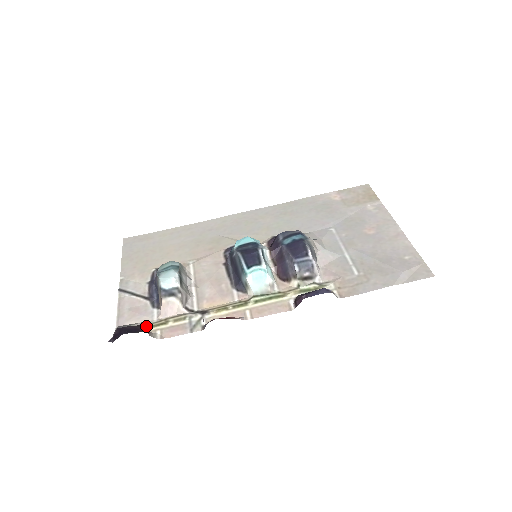
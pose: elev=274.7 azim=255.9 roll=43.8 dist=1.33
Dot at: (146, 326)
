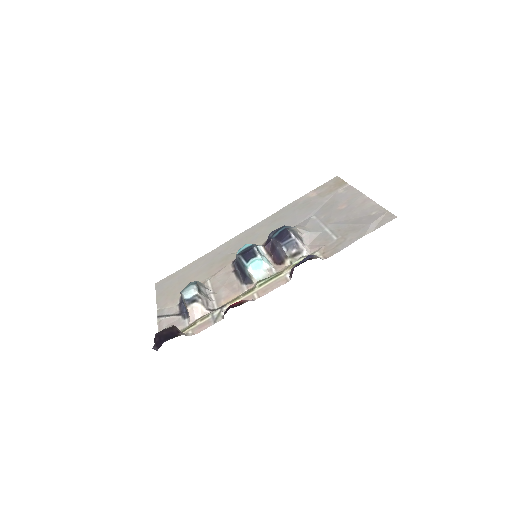
Dot at: occluded
